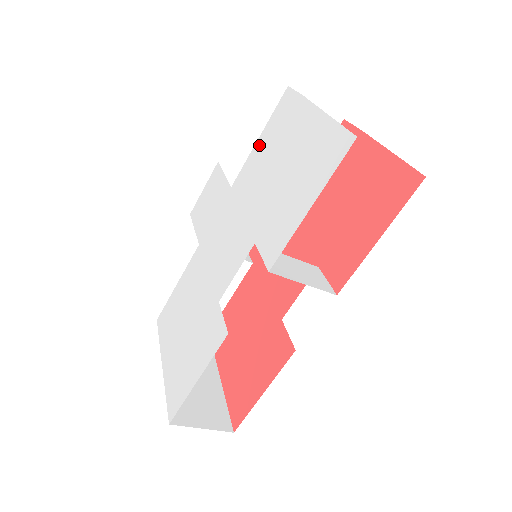
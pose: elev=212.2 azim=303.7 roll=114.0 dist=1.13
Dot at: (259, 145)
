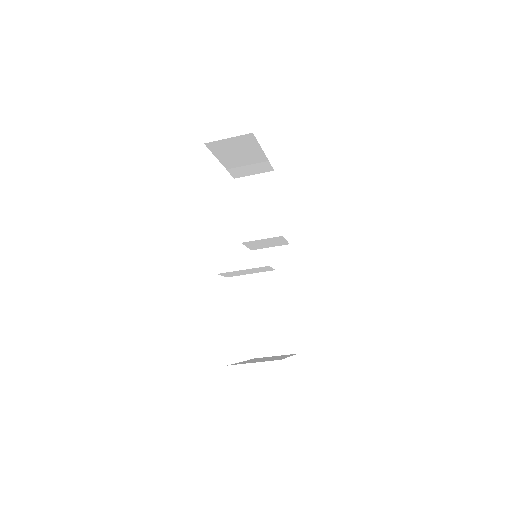
Dot at: occluded
